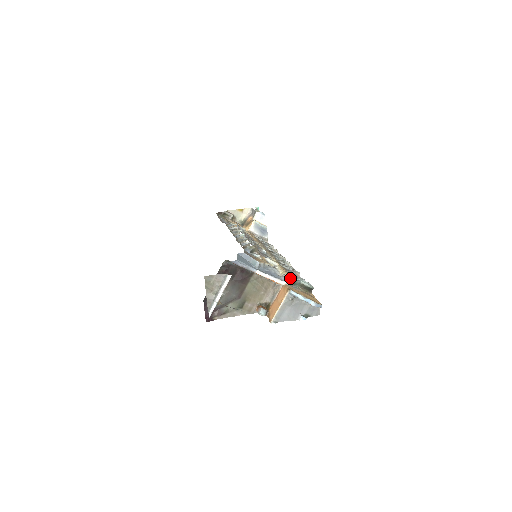
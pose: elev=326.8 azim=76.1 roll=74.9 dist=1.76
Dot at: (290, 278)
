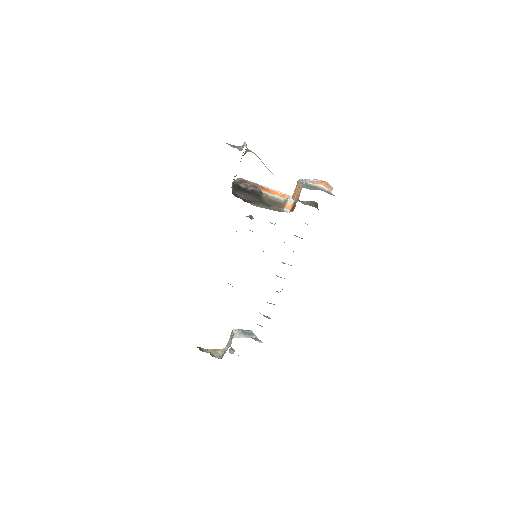
Dot at: occluded
